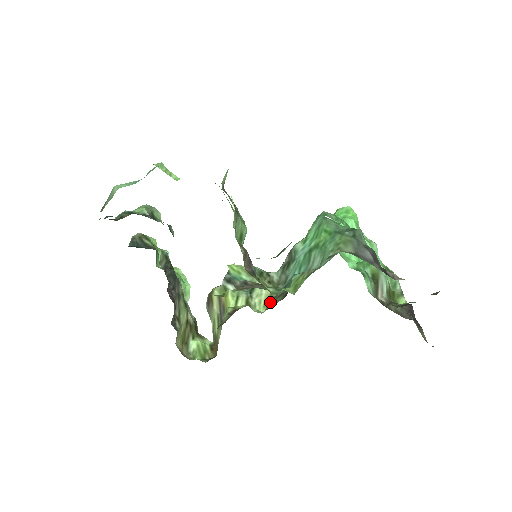
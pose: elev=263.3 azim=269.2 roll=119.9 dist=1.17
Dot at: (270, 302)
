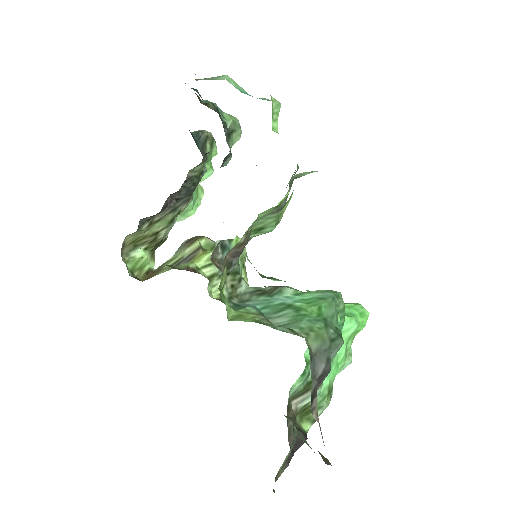
Dot at: occluded
